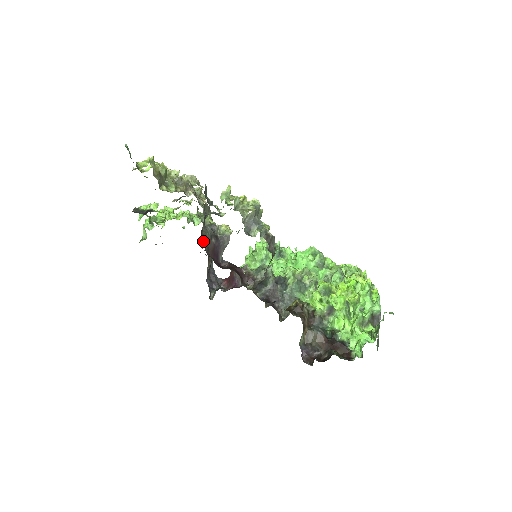
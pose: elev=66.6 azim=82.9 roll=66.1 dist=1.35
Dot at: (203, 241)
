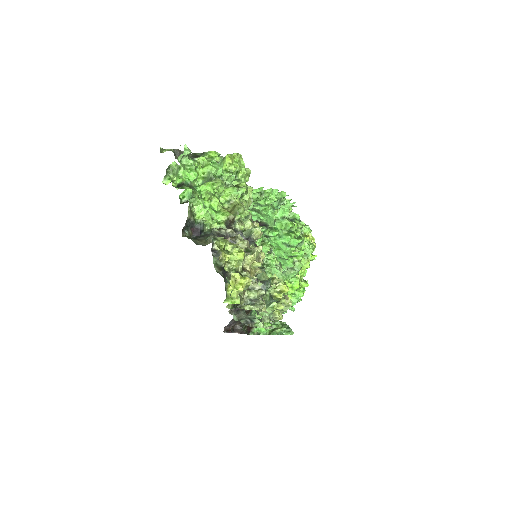
Dot at: occluded
